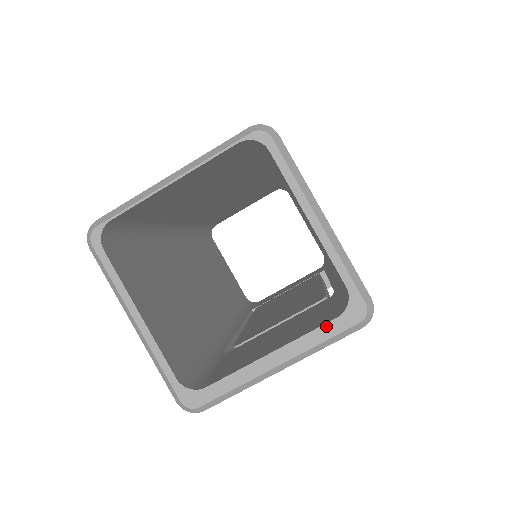
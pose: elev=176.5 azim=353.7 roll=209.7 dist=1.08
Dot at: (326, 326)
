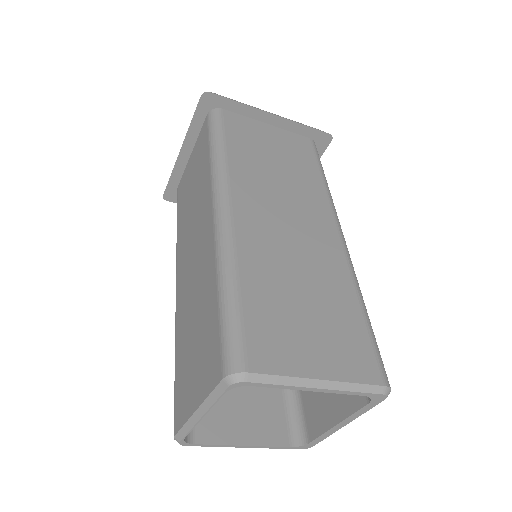
Dot at: (363, 408)
